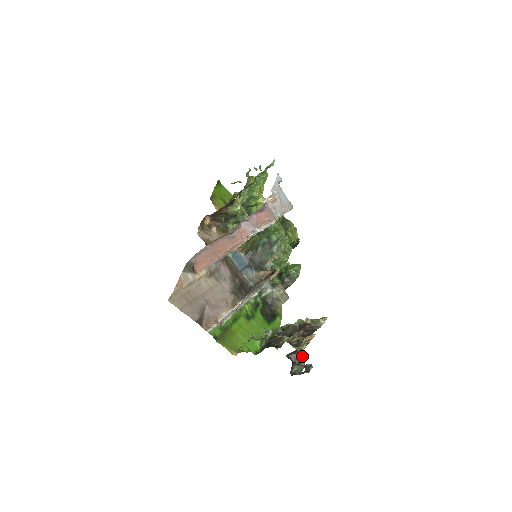
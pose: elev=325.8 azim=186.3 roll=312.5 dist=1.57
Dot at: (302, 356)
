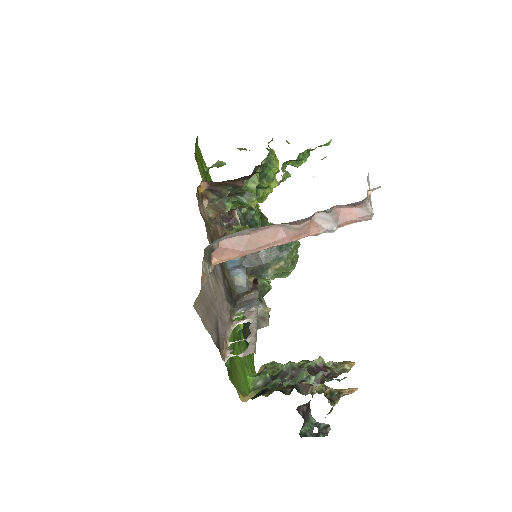
Dot at: (310, 409)
